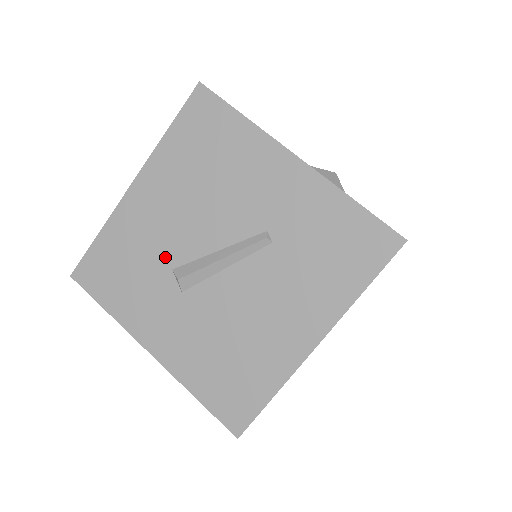
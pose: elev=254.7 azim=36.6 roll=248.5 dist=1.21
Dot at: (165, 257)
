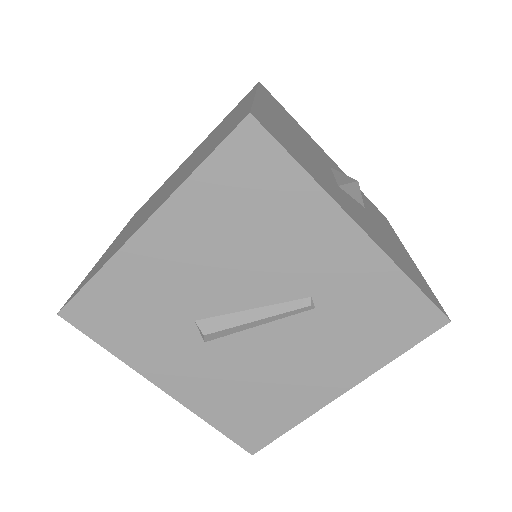
Dot at: (186, 308)
